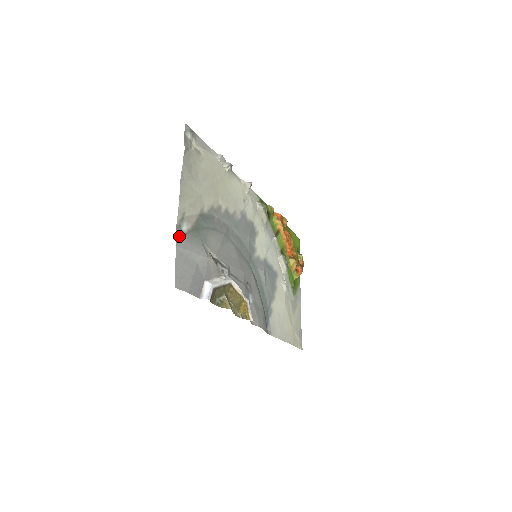
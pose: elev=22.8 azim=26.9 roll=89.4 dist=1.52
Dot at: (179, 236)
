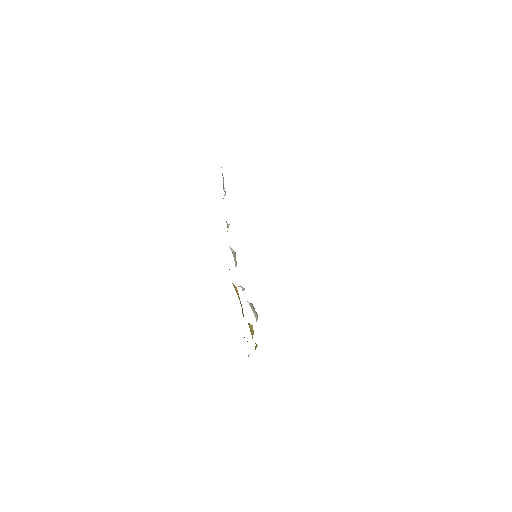
Dot at: occluded
